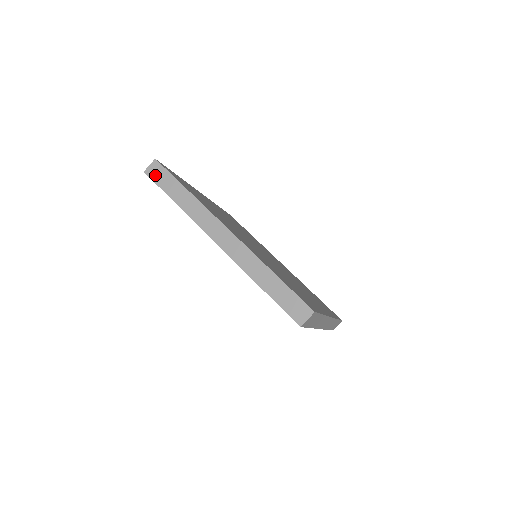
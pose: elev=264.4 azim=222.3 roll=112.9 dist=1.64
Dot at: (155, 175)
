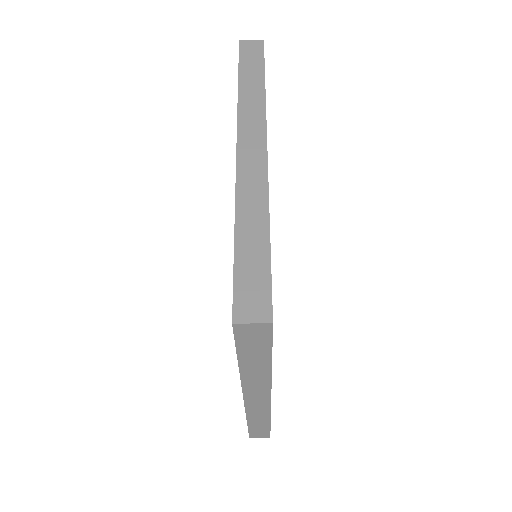
Dot at: (247, 336)
